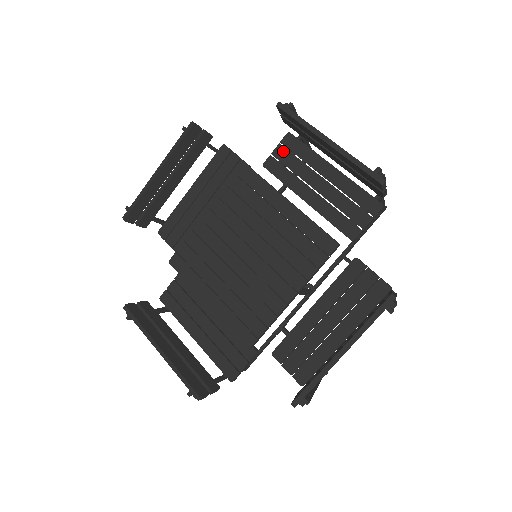
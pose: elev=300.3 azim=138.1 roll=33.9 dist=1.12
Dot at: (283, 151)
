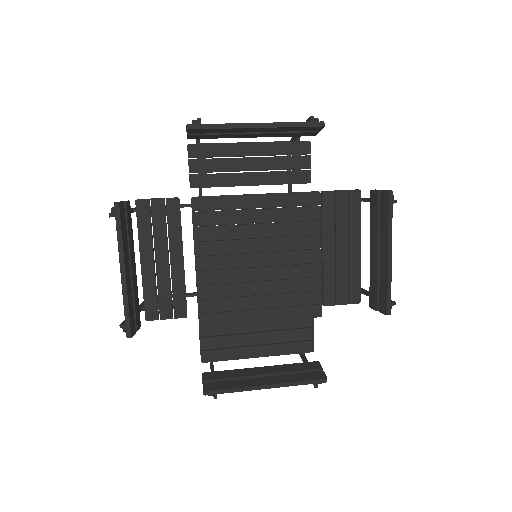
Dot at: (198, 163)
